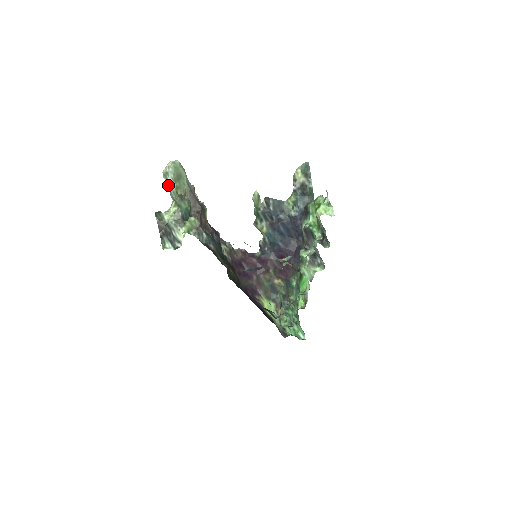
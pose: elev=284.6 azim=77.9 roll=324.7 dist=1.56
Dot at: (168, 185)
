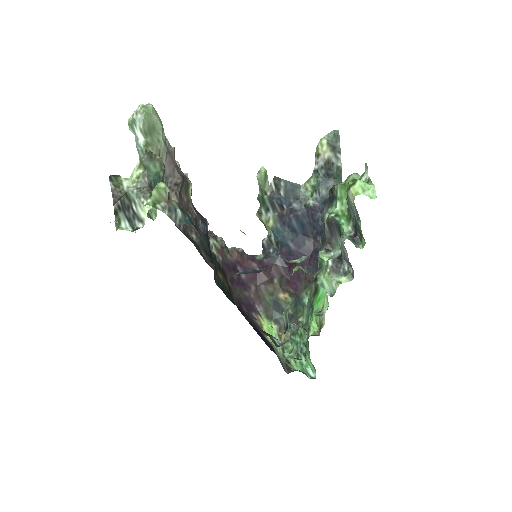
Dot at: (135, 141)
